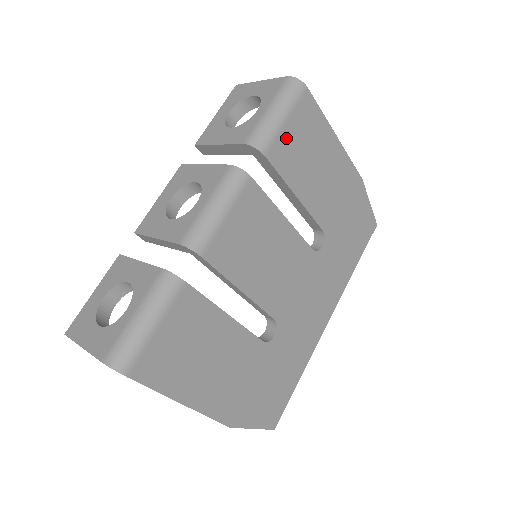
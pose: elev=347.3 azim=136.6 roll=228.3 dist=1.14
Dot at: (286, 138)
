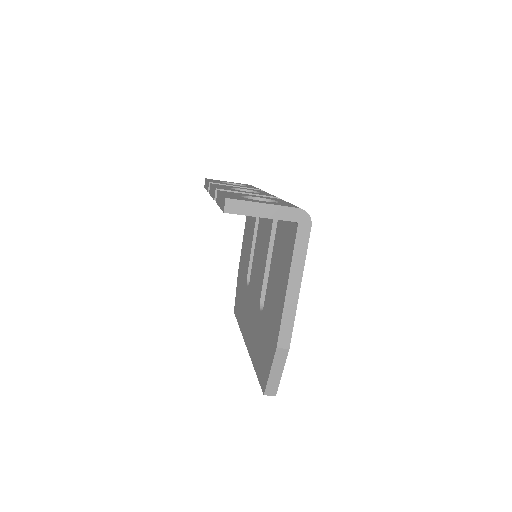
Dot at: occluded
